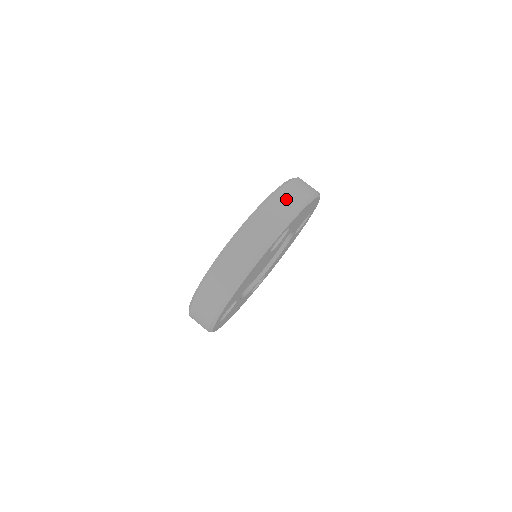
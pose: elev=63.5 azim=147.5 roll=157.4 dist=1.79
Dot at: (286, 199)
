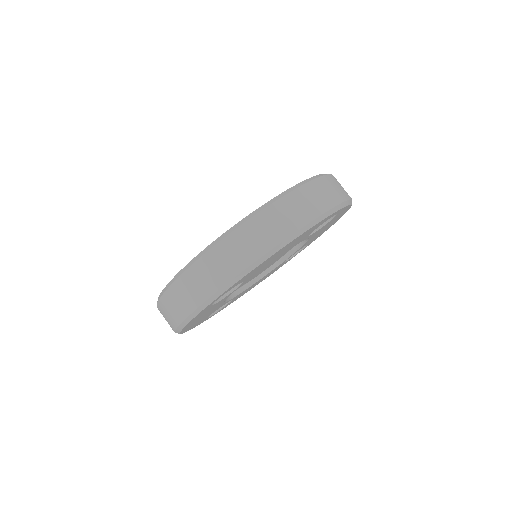
Dot at: occluded
